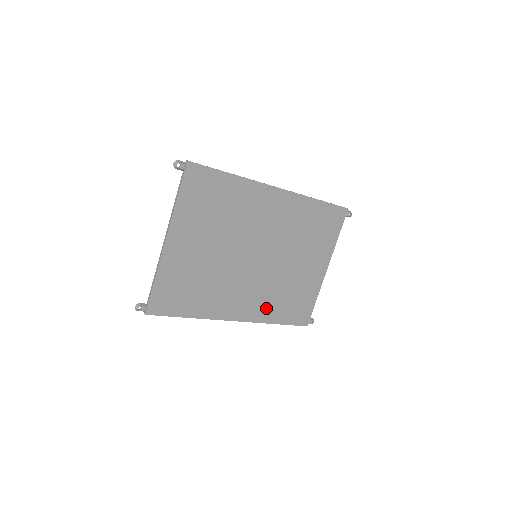
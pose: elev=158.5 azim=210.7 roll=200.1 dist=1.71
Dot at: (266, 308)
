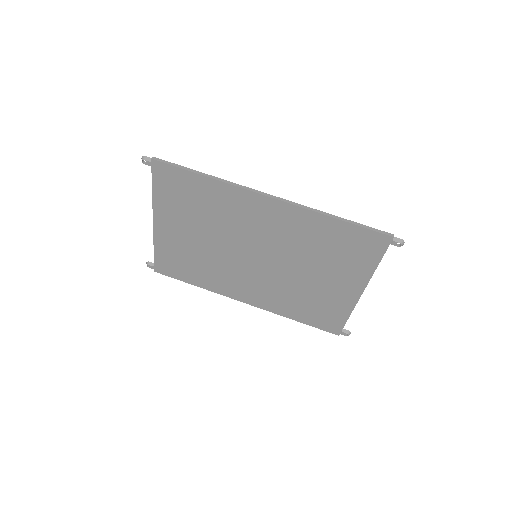
Dot at: (278, 303)
